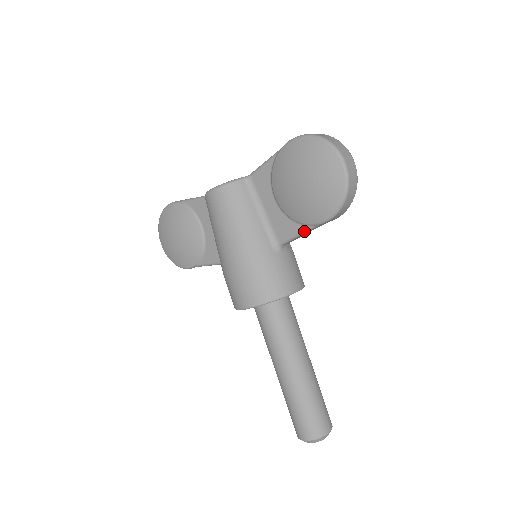
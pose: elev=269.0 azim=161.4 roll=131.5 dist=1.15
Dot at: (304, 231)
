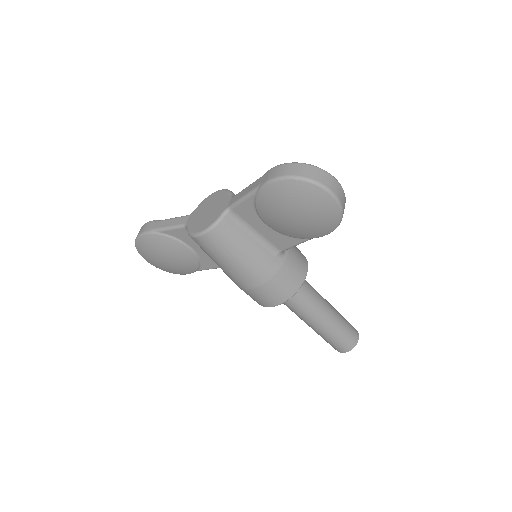
Dot at: occluded
